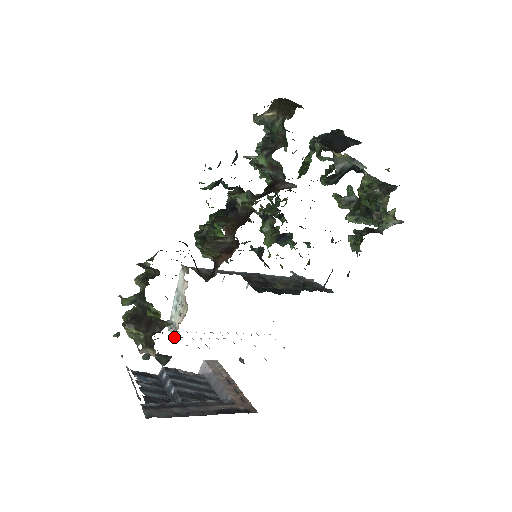
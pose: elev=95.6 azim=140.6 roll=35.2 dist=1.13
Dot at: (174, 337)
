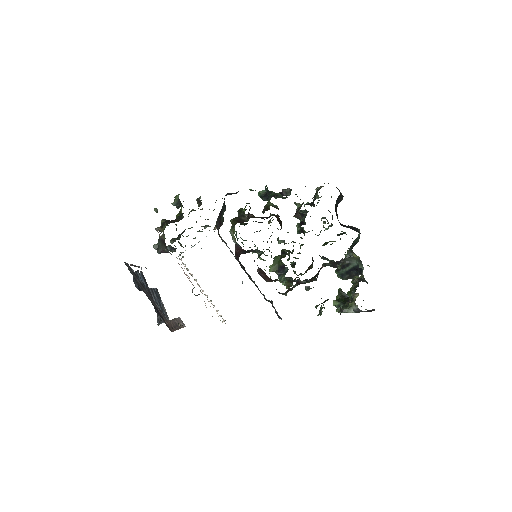
Dot at: occluded
